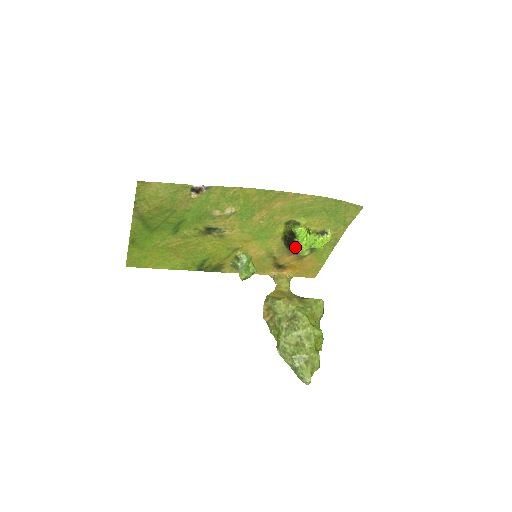
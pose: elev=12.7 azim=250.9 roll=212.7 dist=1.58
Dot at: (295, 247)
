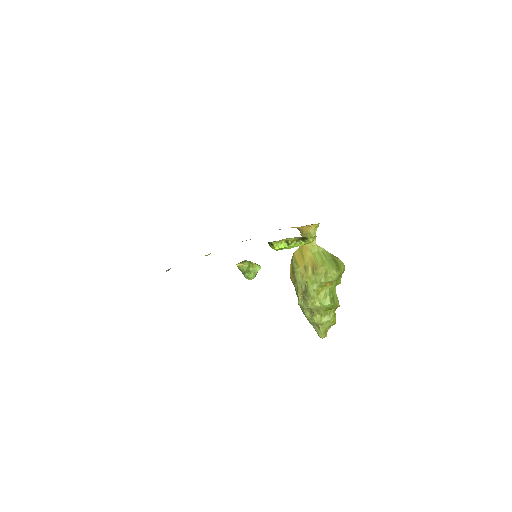
Dot at: occluded
